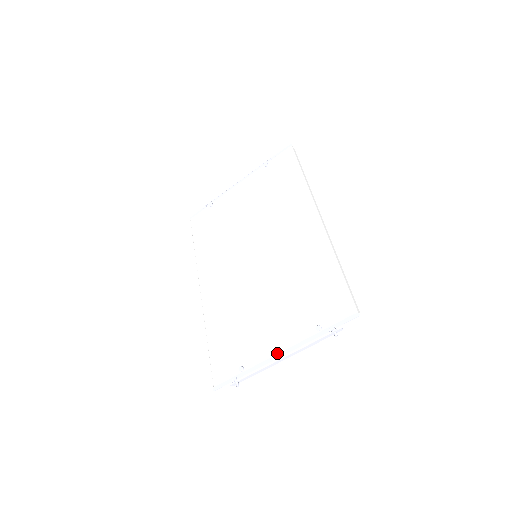
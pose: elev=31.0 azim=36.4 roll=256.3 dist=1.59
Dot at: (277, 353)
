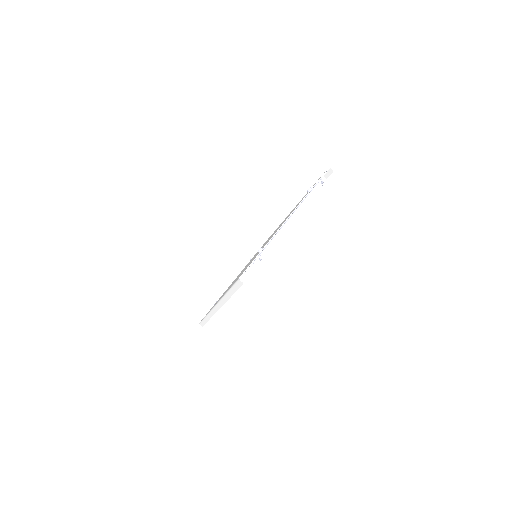
Dot at: (285, 220)
